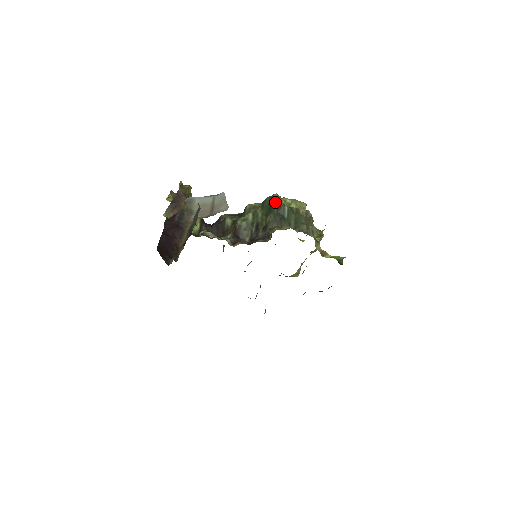
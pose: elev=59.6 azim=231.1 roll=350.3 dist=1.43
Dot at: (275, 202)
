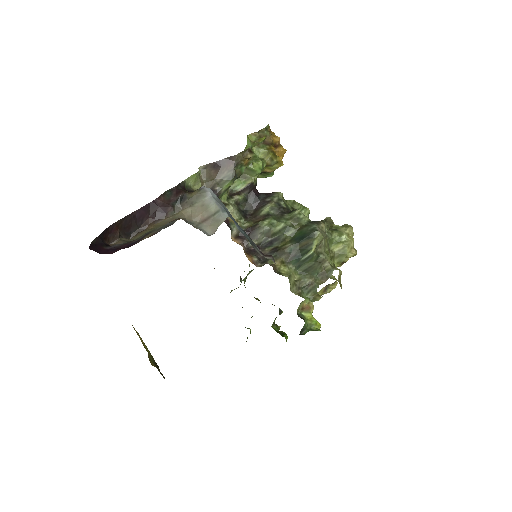
Dot at: (308, 239)
